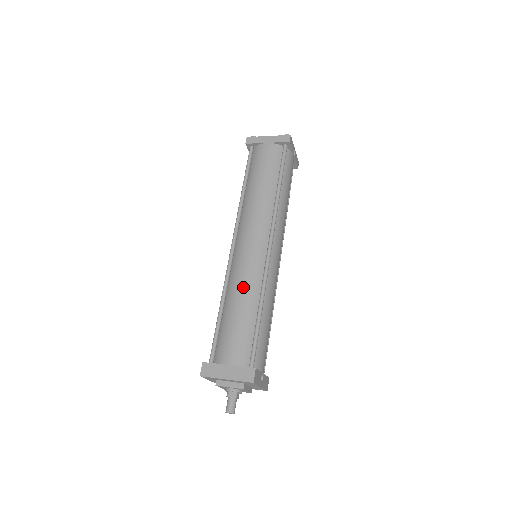
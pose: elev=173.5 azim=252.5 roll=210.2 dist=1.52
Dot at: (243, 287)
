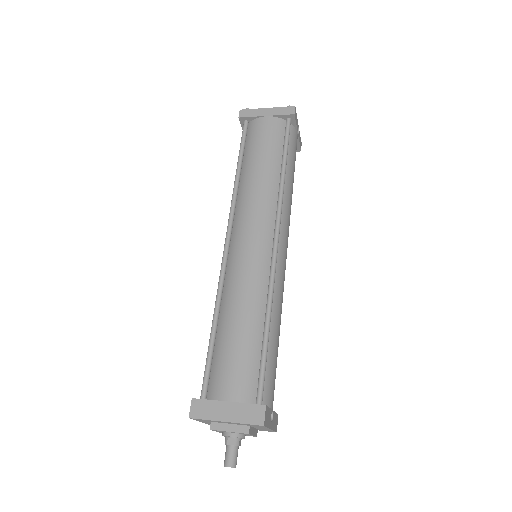
Dot at: (243, 295)
